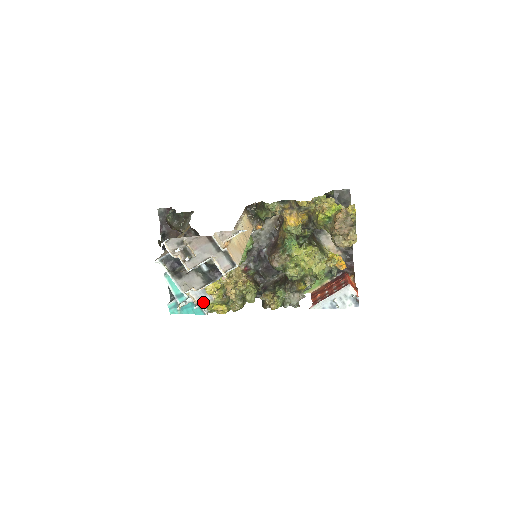
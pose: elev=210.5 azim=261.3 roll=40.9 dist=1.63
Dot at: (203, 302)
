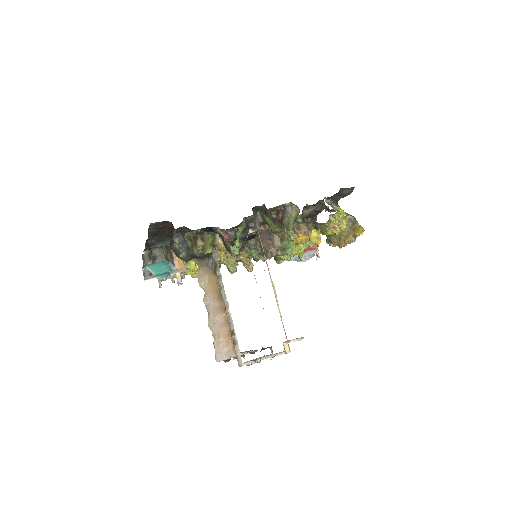
Dot at: occluded
